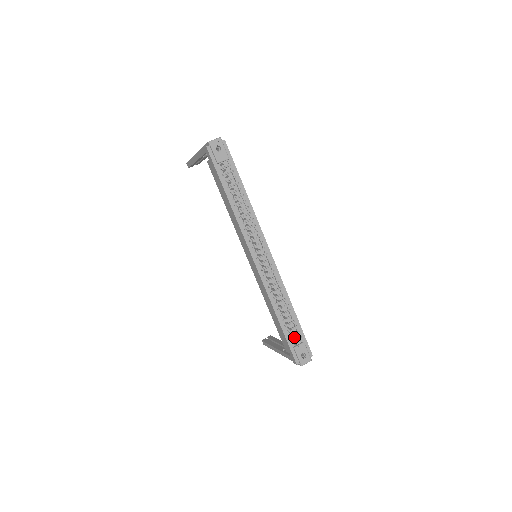
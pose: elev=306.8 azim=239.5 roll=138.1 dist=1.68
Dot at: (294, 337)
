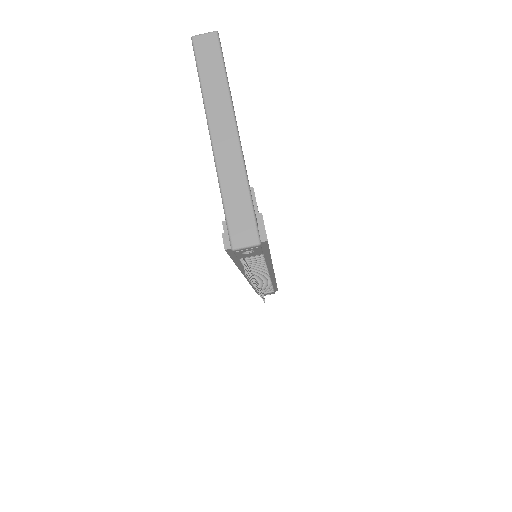
Dot at: occluded
